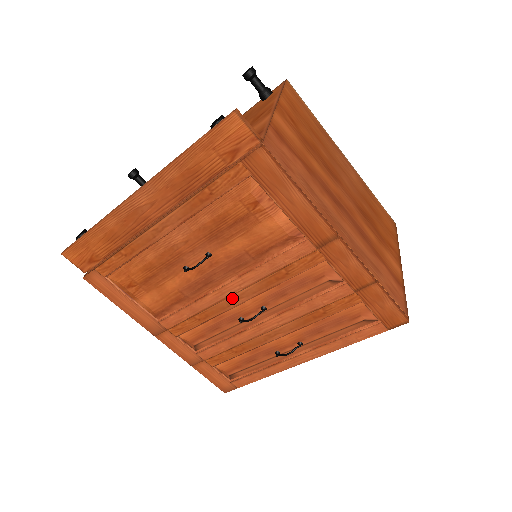
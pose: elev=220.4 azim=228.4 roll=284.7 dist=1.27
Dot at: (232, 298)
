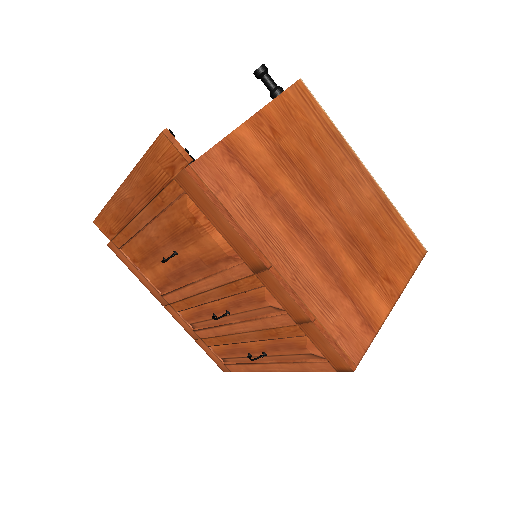
Dot at: (204, 295)
